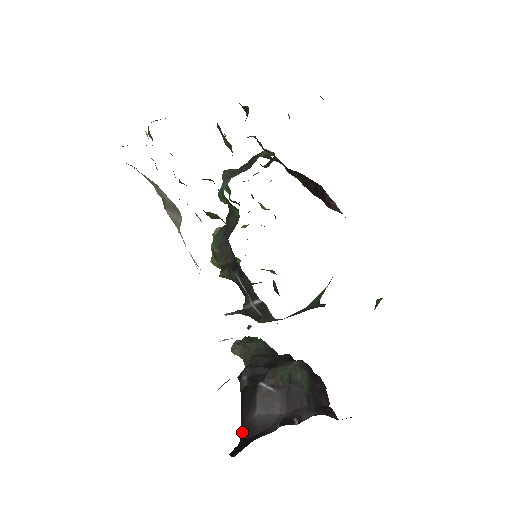
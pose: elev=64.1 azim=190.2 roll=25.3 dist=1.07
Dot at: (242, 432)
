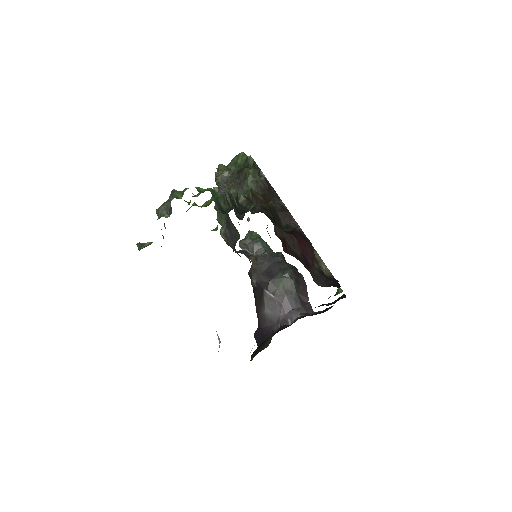
Dot at: (258, 320)
